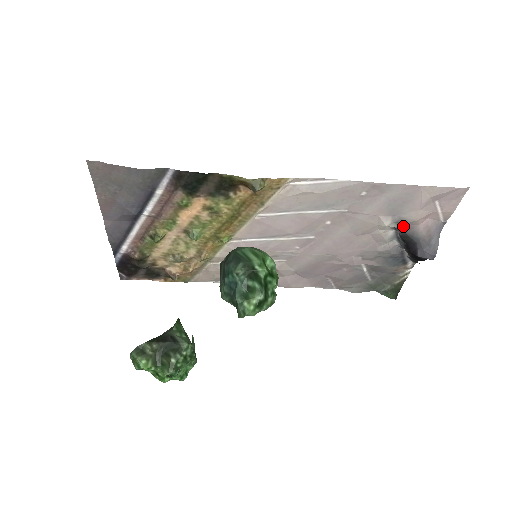
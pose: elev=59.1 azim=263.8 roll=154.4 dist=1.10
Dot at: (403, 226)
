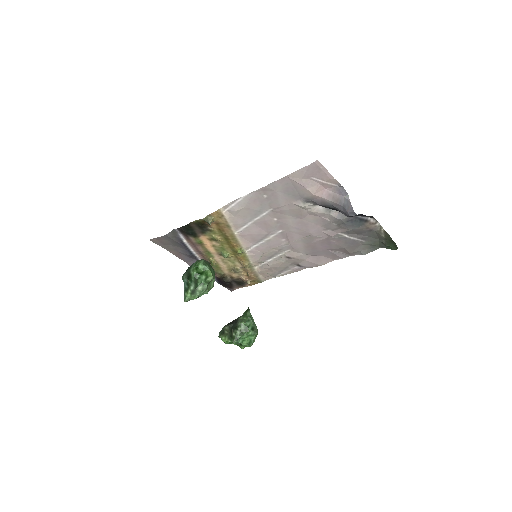
Dot at: (313, 202)
